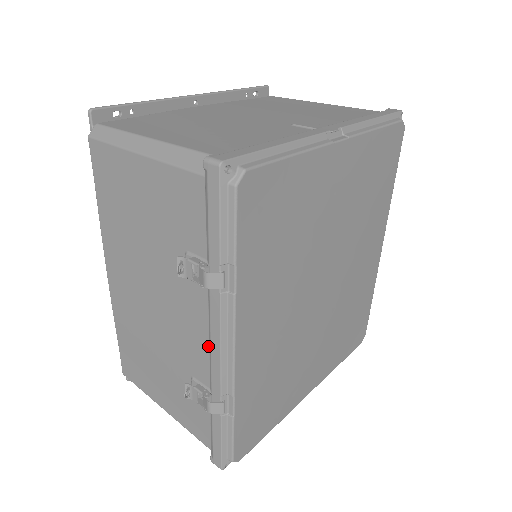
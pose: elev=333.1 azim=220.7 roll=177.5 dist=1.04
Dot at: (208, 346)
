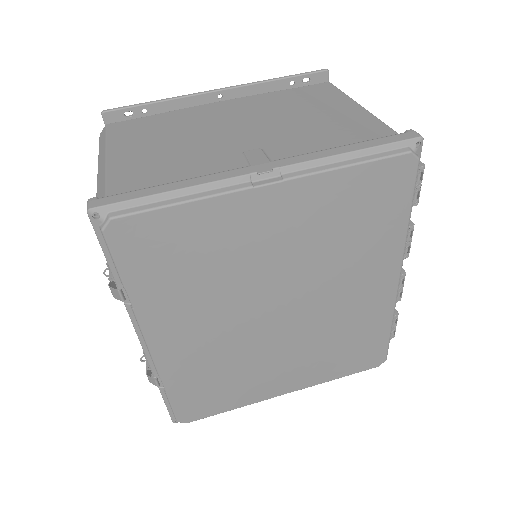
Dot at: occluded
